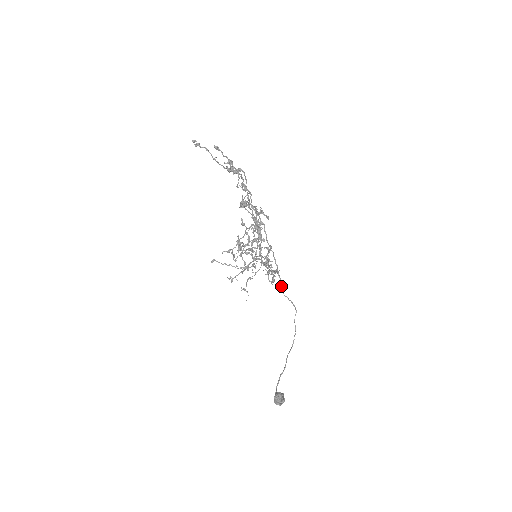
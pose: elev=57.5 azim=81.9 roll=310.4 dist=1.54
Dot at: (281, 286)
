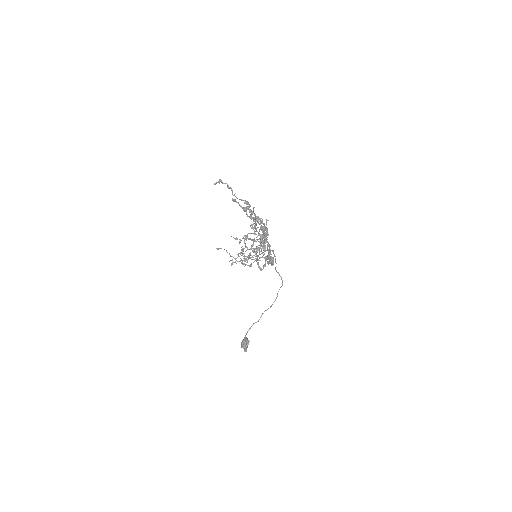
Dot at: (275, 267)
